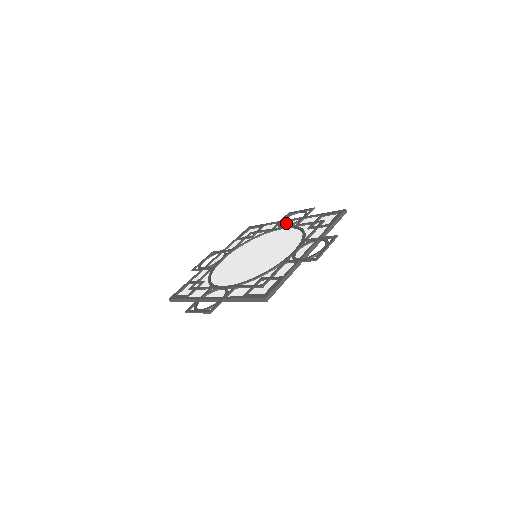
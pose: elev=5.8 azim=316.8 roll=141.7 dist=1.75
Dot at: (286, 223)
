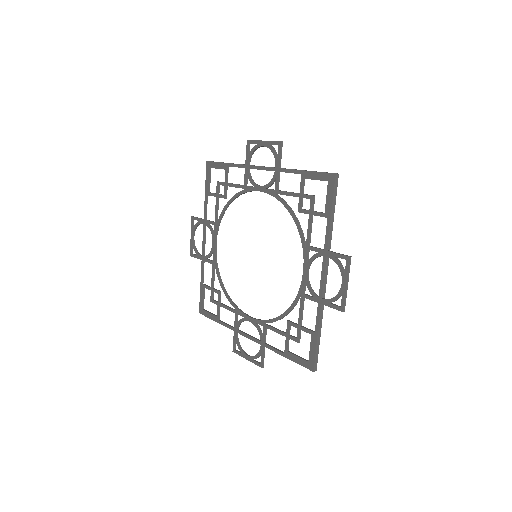
Dot at: (257, 175)
